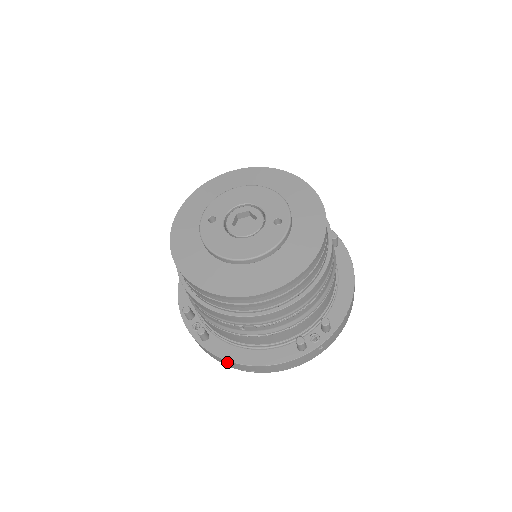
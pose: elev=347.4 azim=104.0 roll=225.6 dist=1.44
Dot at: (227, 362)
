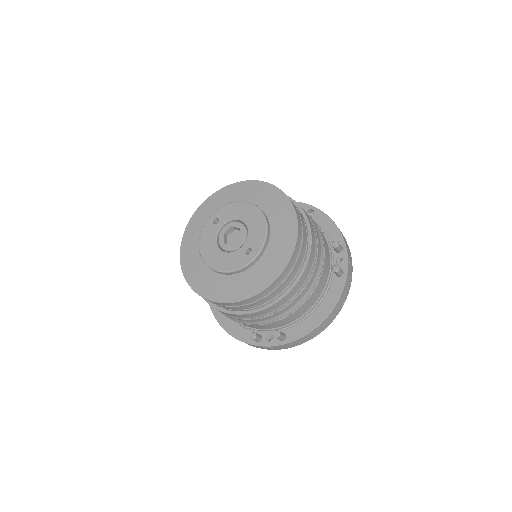
Dot at: occluded
